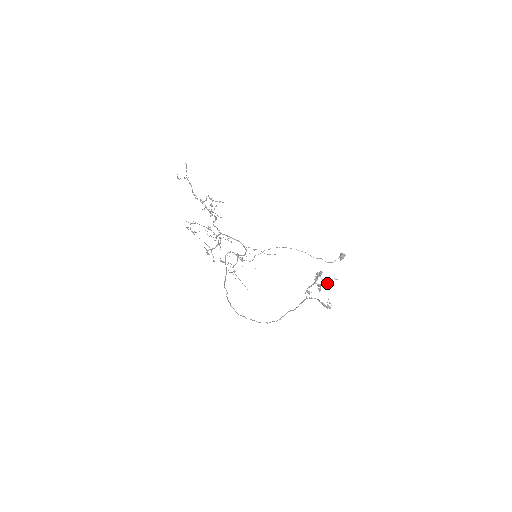
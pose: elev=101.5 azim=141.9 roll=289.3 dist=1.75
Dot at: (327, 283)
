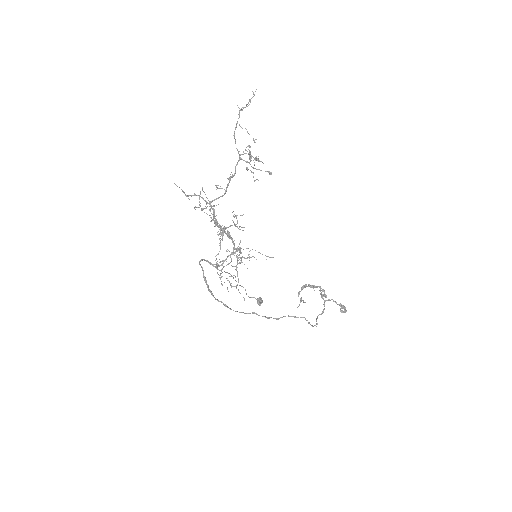
Dot at: (298, 306)
